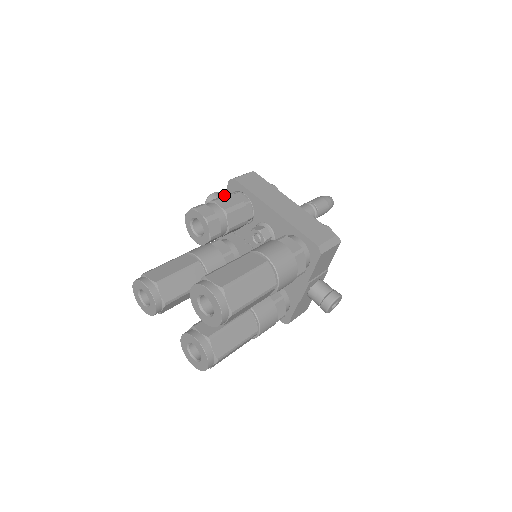
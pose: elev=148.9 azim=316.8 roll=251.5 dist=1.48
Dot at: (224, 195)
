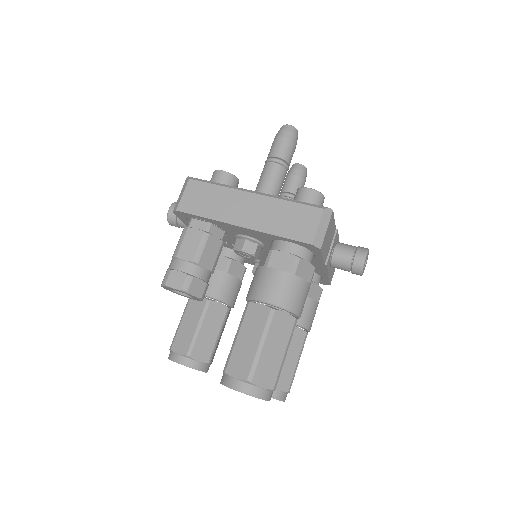
Dot at: (180, 238)
